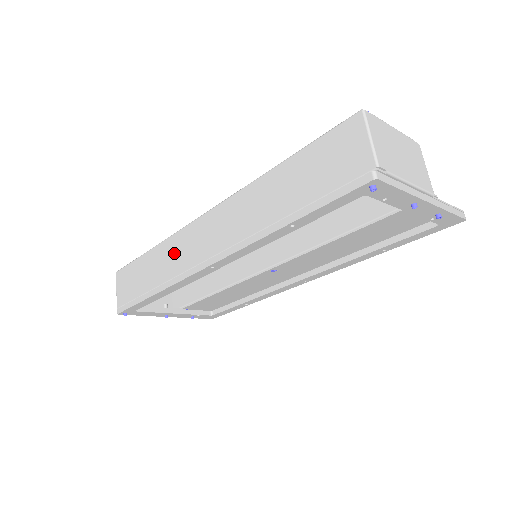
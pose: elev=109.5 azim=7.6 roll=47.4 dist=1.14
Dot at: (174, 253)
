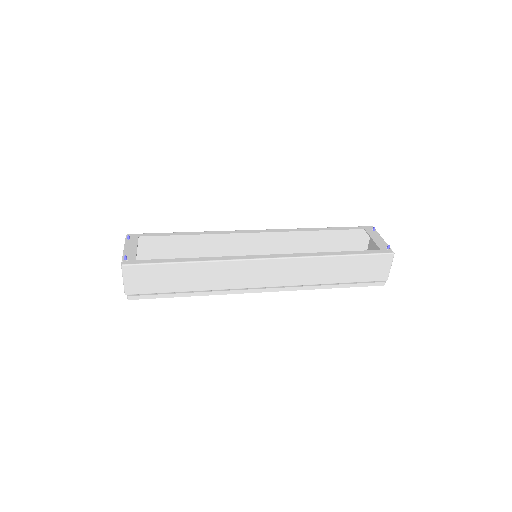
Dot at: (224, 274)
